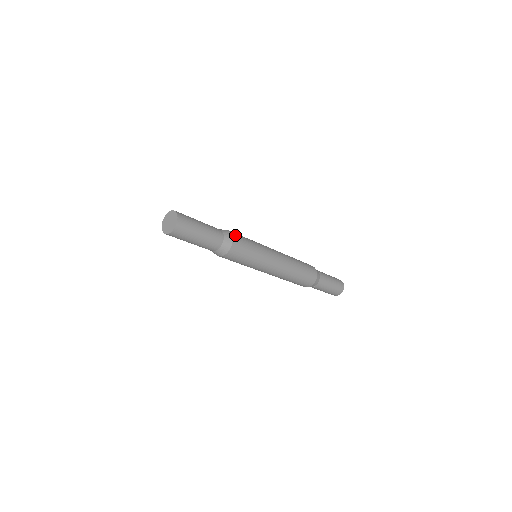
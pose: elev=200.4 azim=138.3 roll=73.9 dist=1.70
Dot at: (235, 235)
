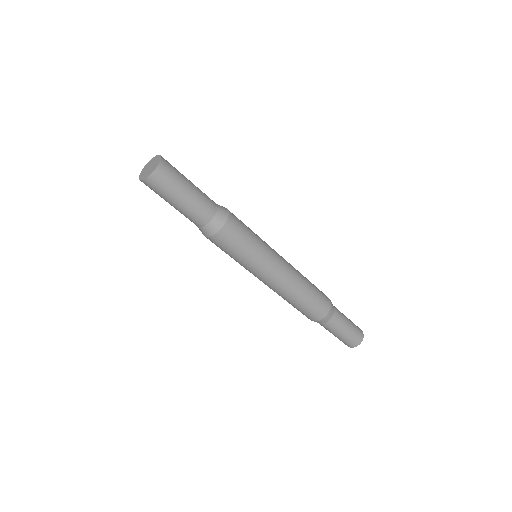
Dot at: occluded
